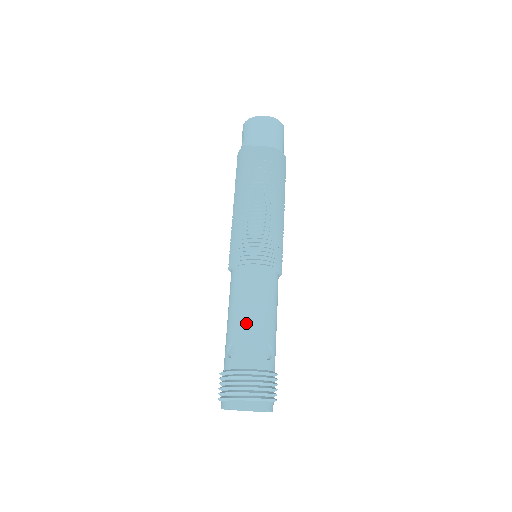
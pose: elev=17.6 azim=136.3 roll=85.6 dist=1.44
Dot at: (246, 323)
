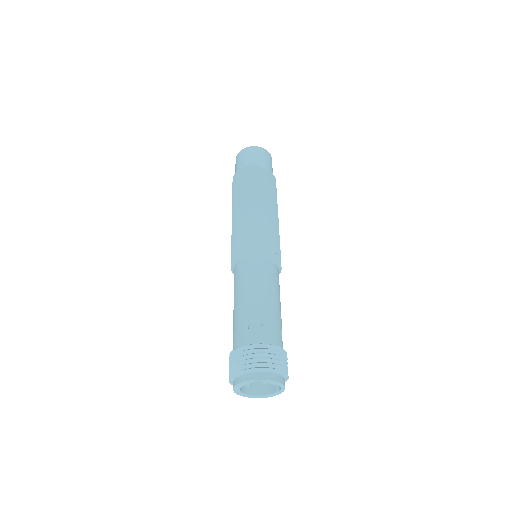
Dot at: (269, 305)
